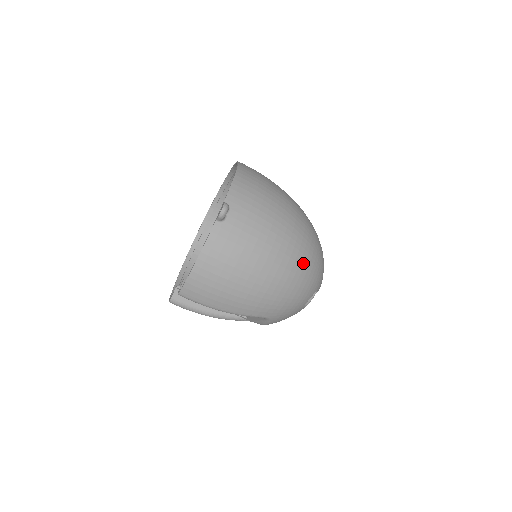
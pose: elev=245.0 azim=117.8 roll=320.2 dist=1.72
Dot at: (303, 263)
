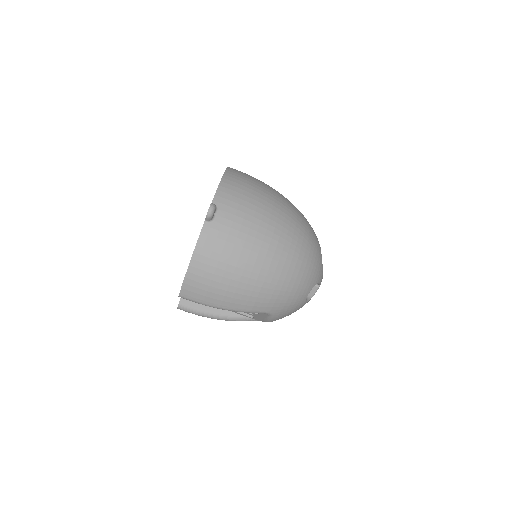
Dot at: (297, 255)
